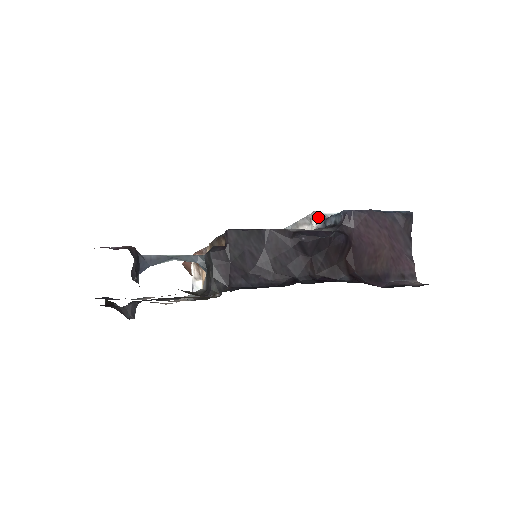
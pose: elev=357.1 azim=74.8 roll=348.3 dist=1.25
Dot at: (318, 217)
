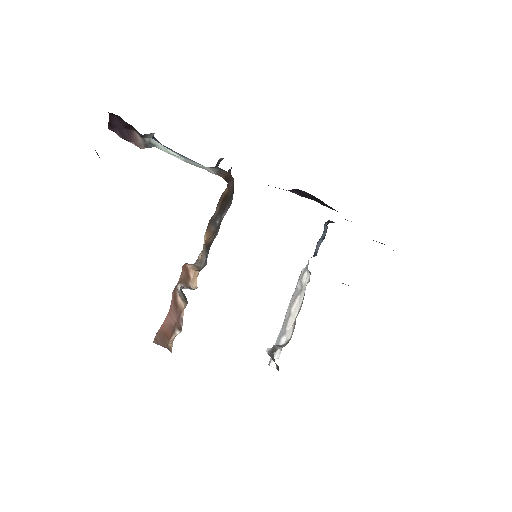
Dot at: (307, 265)
